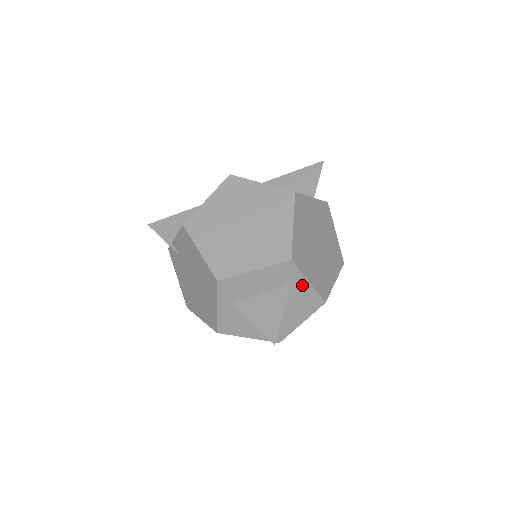
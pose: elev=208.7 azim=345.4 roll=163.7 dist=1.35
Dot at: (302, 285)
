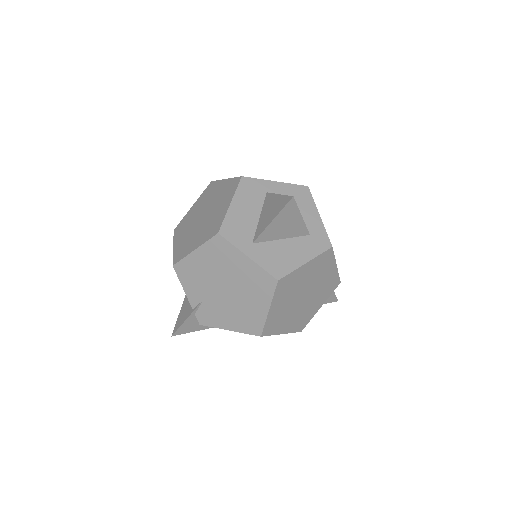
Dot at: (274, 187)
